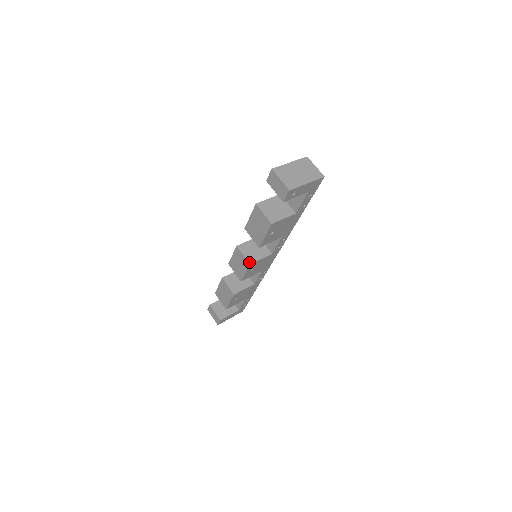
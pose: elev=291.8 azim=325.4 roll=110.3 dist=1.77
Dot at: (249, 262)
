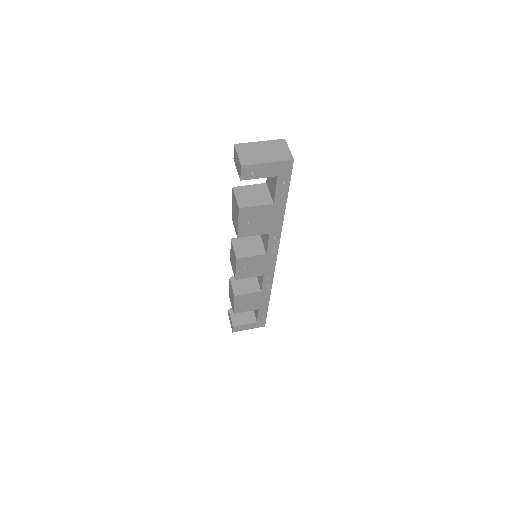
Dot at: (236, 256)
